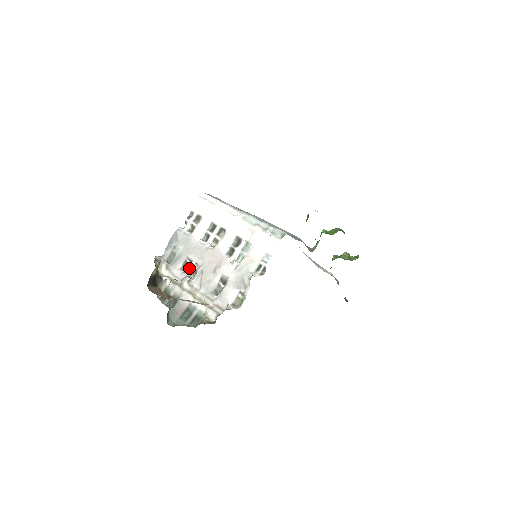
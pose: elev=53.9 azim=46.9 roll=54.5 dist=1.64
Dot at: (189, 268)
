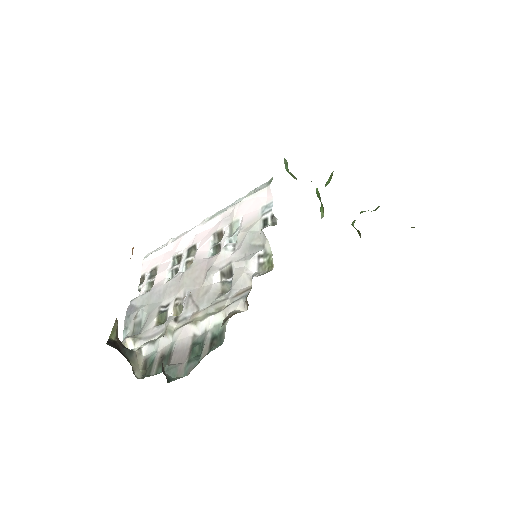
Dot at: (168, 313)
